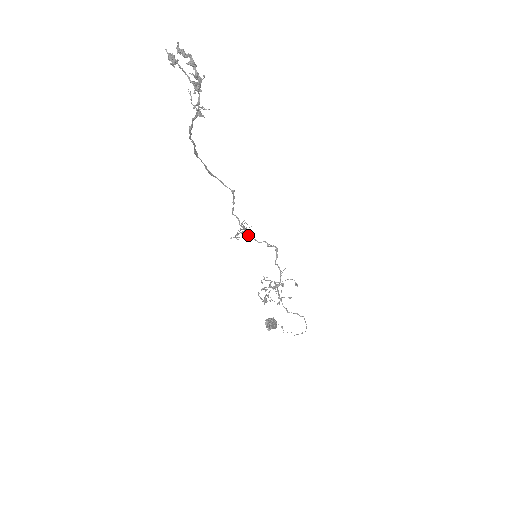
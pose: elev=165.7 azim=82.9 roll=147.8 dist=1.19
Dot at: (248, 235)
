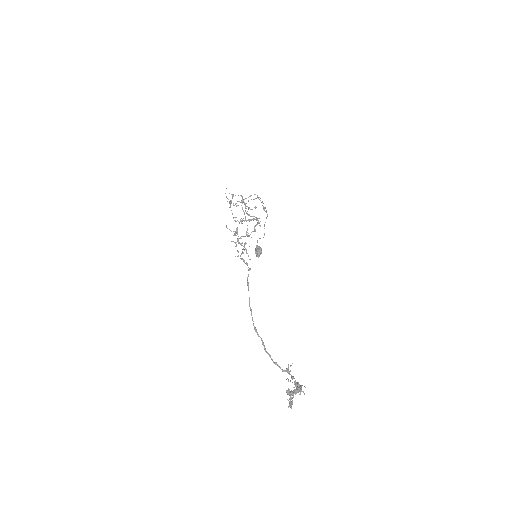
Dot at: occluded
